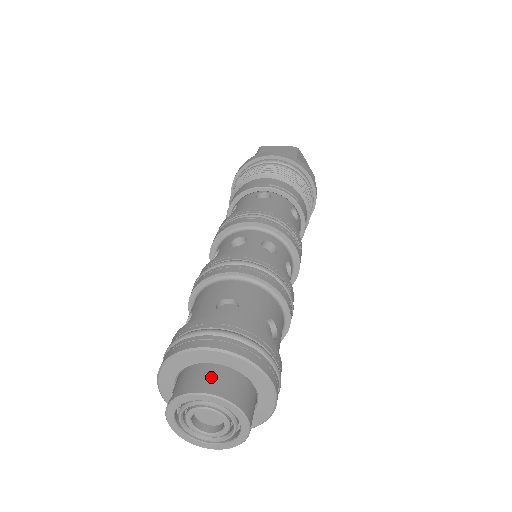
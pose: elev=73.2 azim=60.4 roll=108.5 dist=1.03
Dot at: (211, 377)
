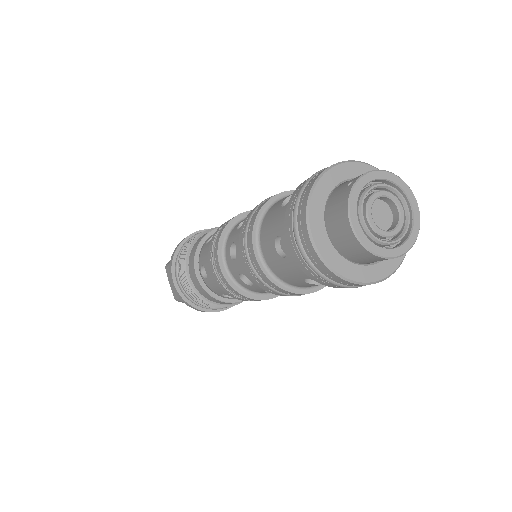
Dot at: occluded
